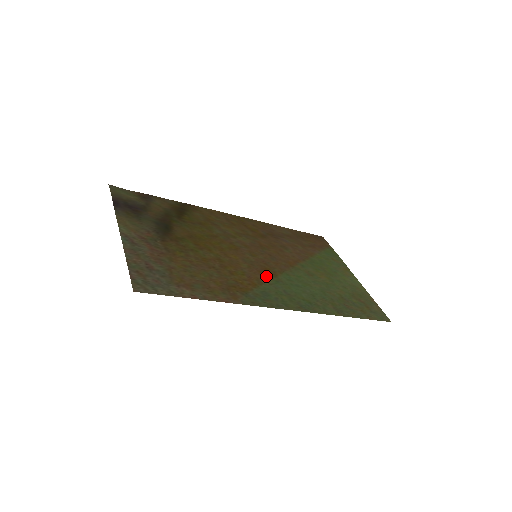
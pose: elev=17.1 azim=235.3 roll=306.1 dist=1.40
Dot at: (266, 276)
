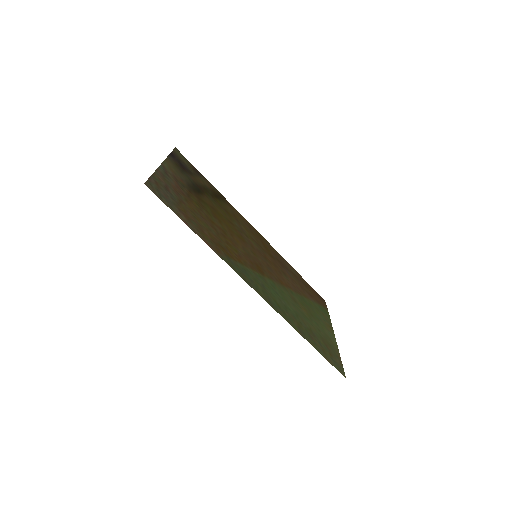
Dot at: (254, 268)
